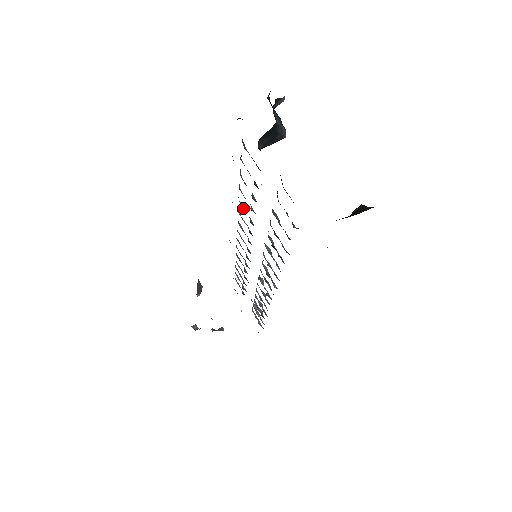
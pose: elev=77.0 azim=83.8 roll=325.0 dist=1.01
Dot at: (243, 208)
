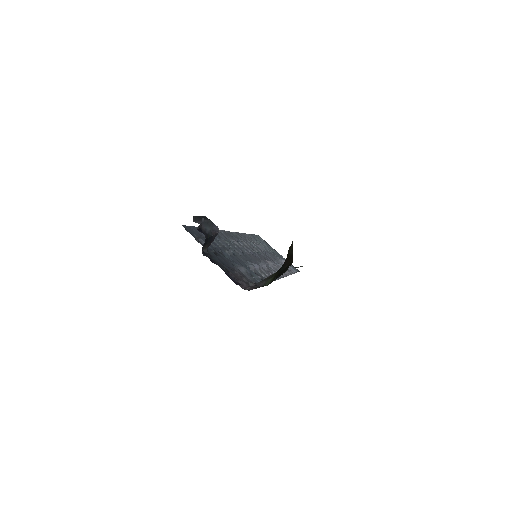
Dot at: occluded
